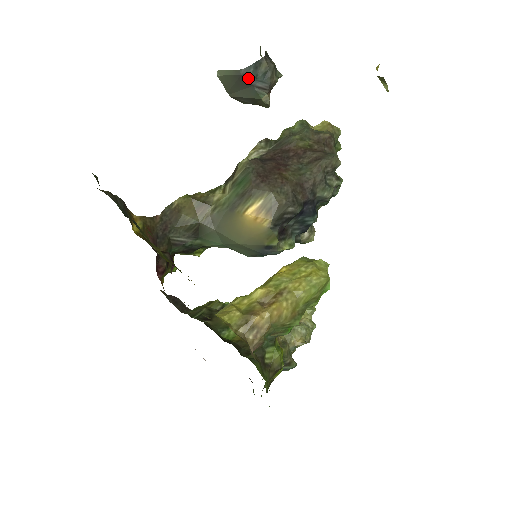
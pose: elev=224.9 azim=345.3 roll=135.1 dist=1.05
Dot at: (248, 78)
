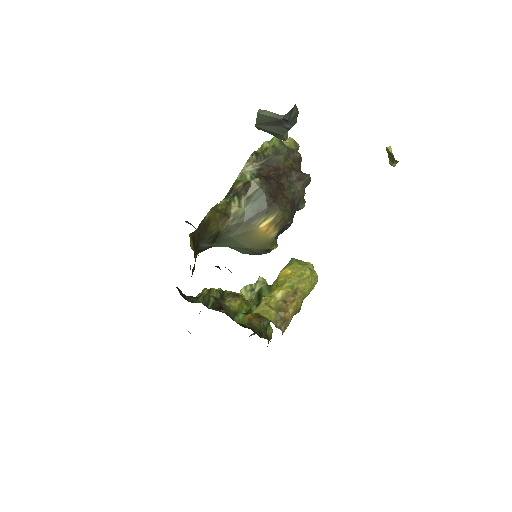
Dot at: (284, 122)
